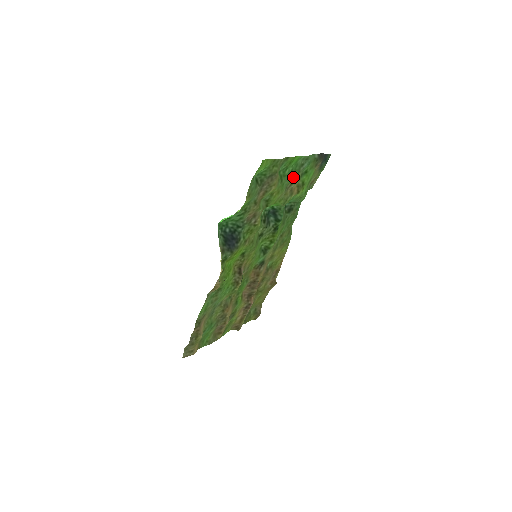
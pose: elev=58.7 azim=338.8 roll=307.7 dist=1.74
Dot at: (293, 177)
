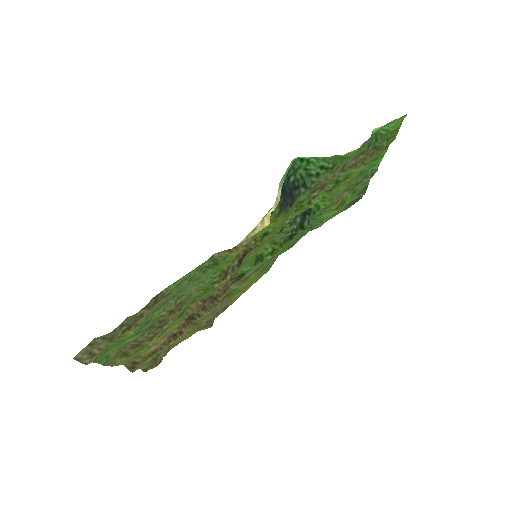
Dot at: (356, 182)
